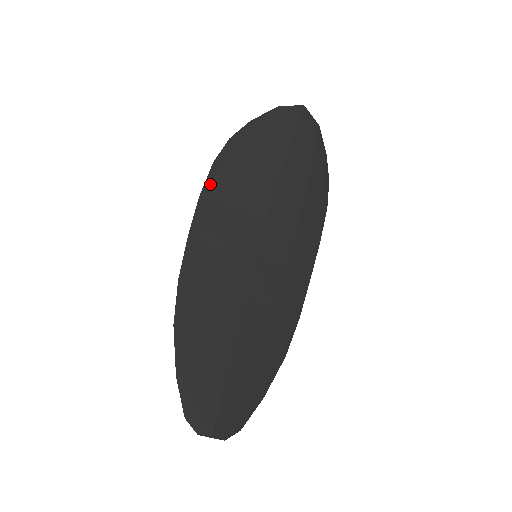
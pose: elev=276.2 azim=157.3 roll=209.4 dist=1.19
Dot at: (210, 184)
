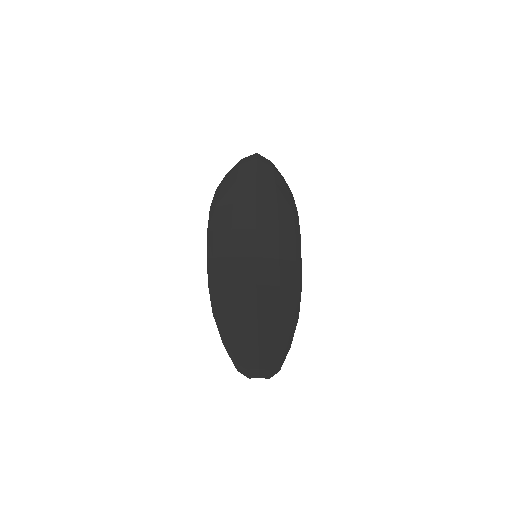
Dot at: (212, 221)
